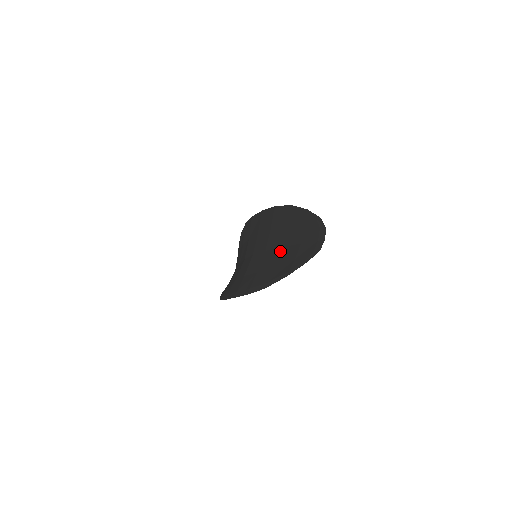
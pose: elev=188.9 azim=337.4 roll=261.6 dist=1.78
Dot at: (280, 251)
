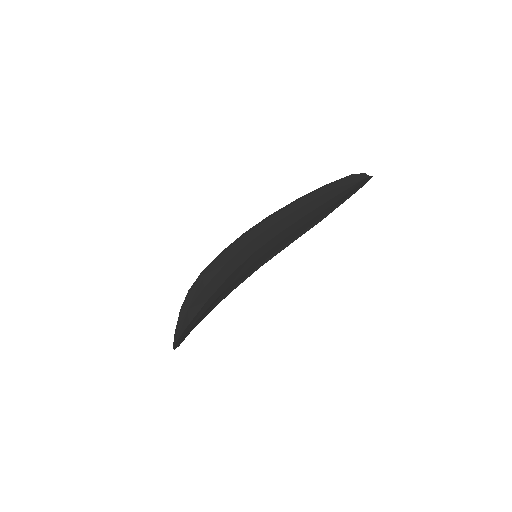
Dot at: (311, 212)
